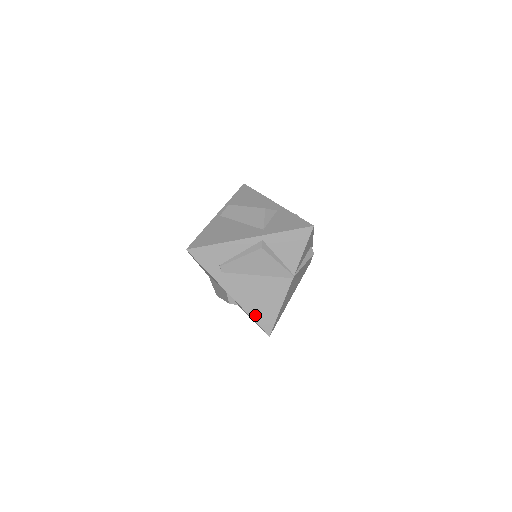
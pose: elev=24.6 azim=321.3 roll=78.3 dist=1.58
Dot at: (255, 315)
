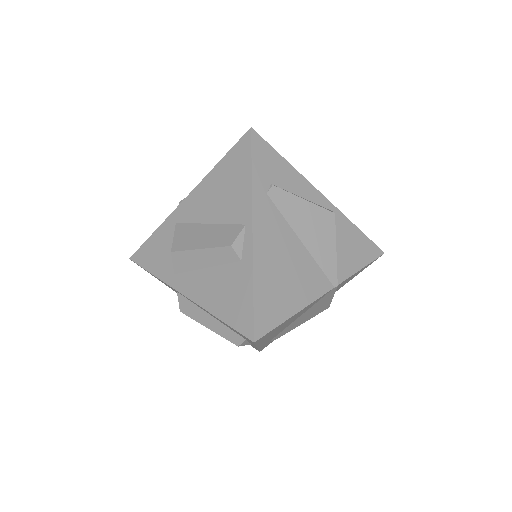
Dot at: (260, 289)
